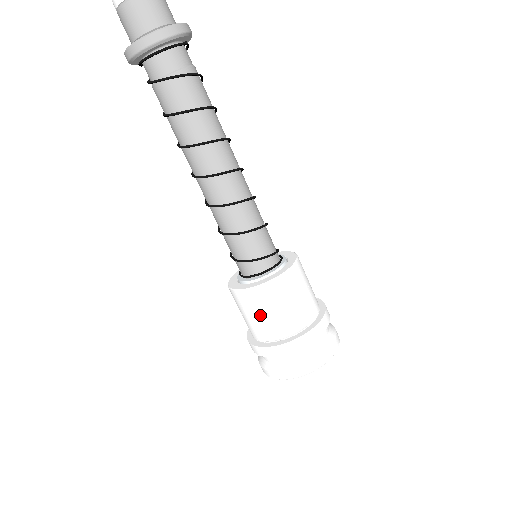
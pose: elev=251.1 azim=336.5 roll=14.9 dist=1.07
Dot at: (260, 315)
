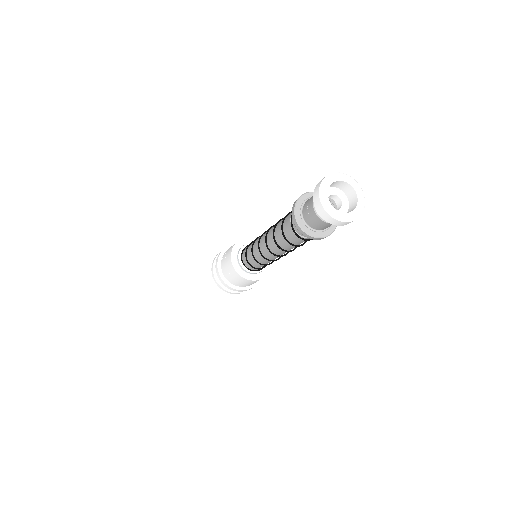
Dot at: (243, 283)
